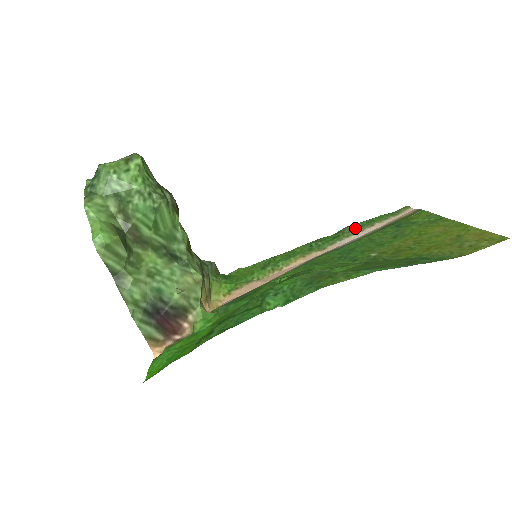
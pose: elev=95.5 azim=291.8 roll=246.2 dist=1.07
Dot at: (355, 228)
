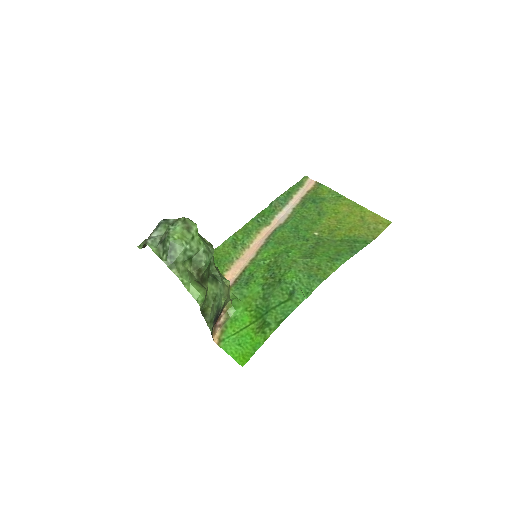
Dot at: (282, 202)
